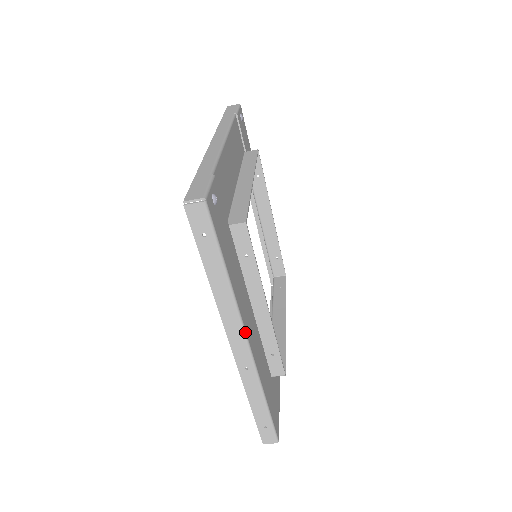
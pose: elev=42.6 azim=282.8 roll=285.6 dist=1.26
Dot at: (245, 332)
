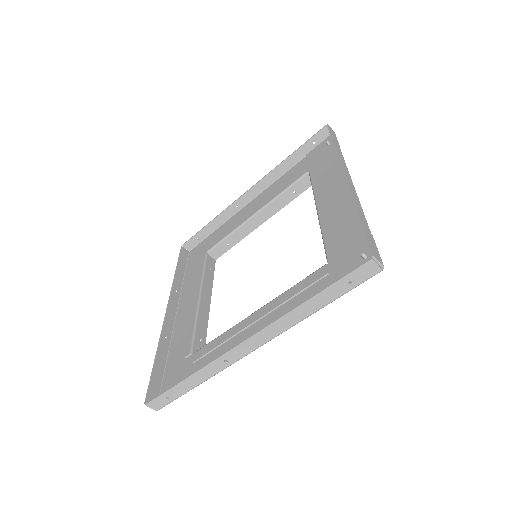
Dot at: (265, 343)
